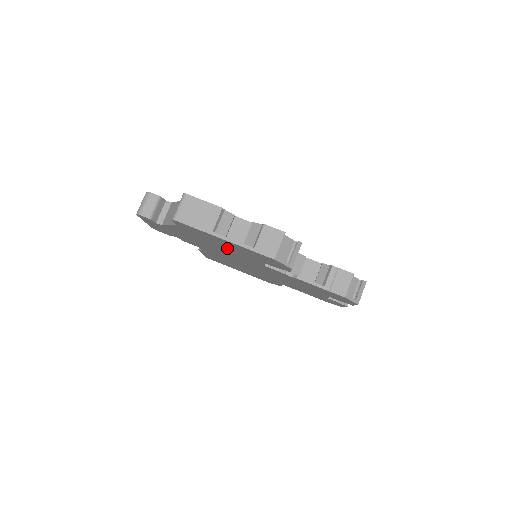
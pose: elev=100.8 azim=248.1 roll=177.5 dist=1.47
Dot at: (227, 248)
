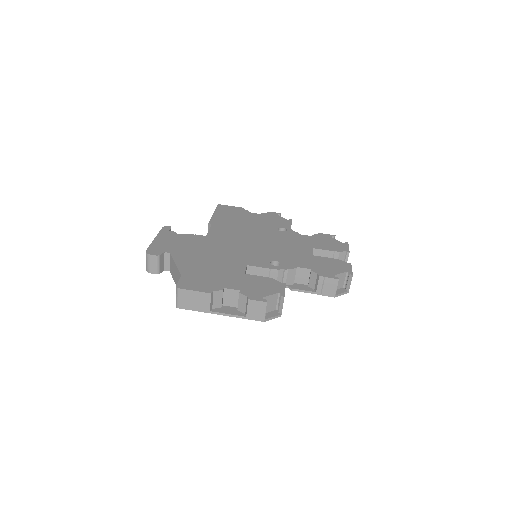
Dot at: occluded
